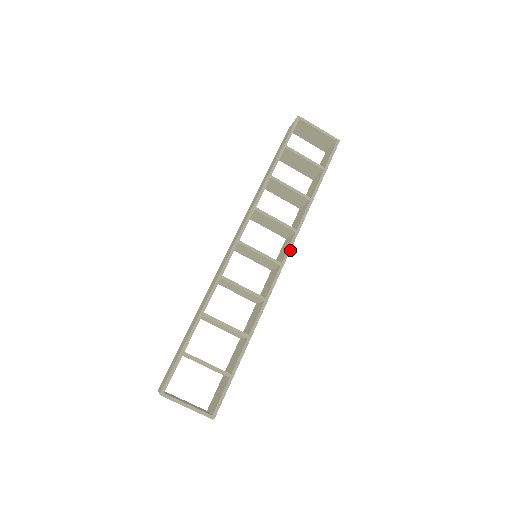
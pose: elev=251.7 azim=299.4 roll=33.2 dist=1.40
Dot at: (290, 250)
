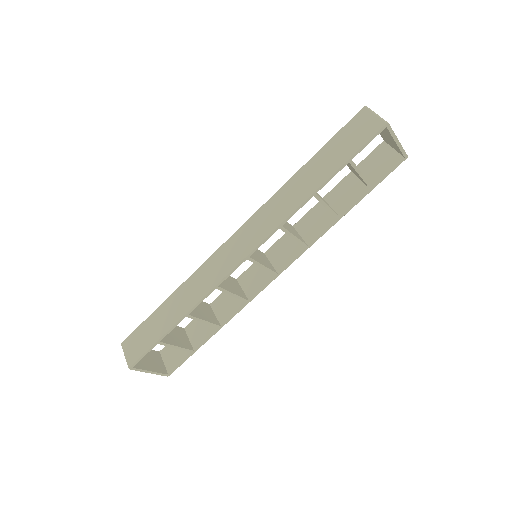
Dot at: occluded
